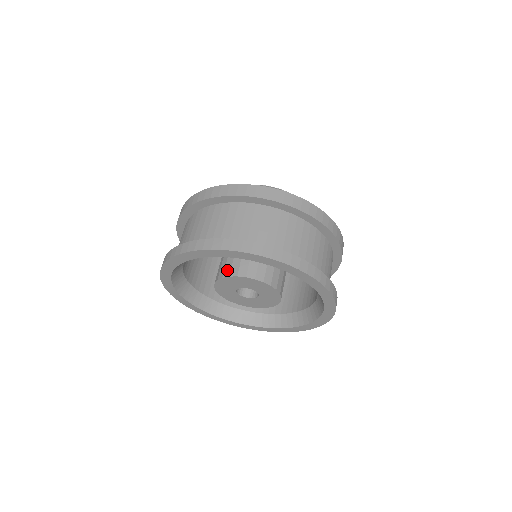
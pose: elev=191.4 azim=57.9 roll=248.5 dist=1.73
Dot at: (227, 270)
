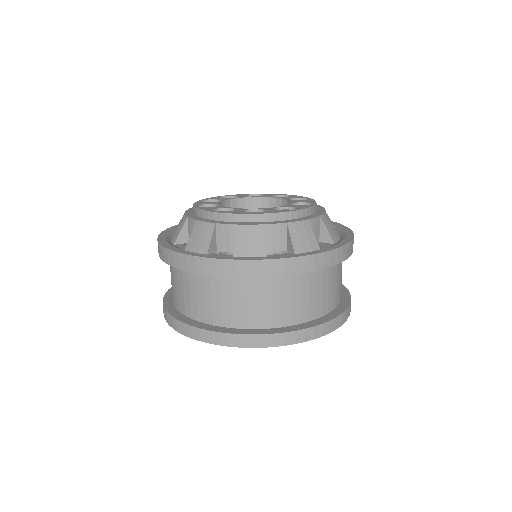
Dot at: occluded
